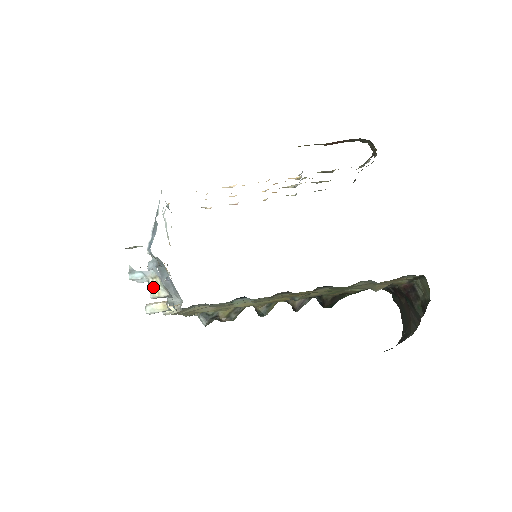
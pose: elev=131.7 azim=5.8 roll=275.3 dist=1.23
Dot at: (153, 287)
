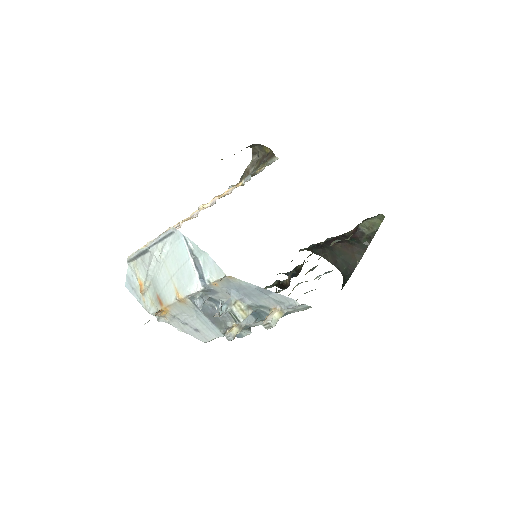
Dot at: (239, 312)
